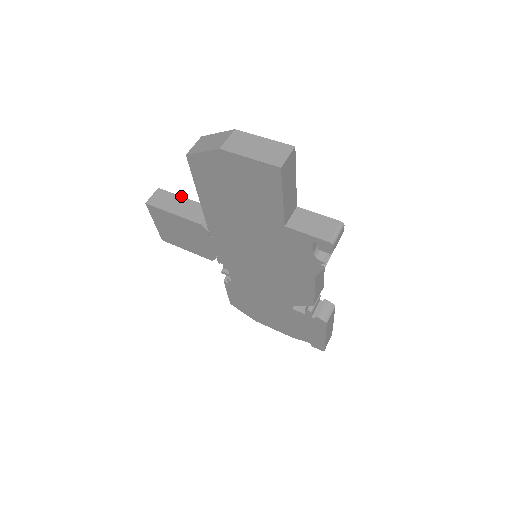
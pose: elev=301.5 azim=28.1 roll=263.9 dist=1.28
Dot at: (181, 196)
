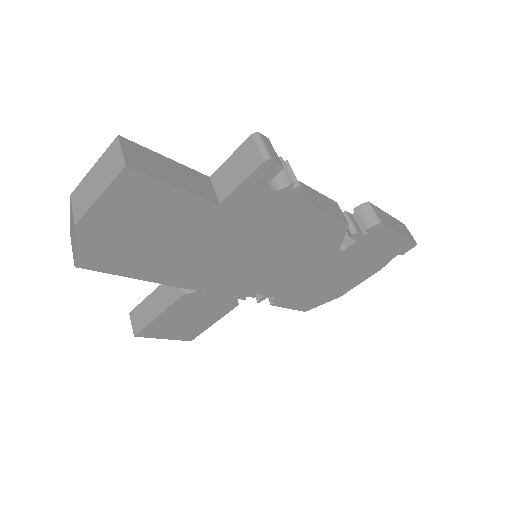
Dot at: (148, 296)
